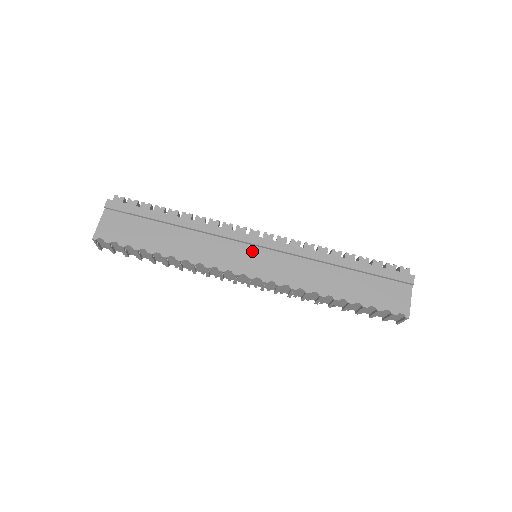
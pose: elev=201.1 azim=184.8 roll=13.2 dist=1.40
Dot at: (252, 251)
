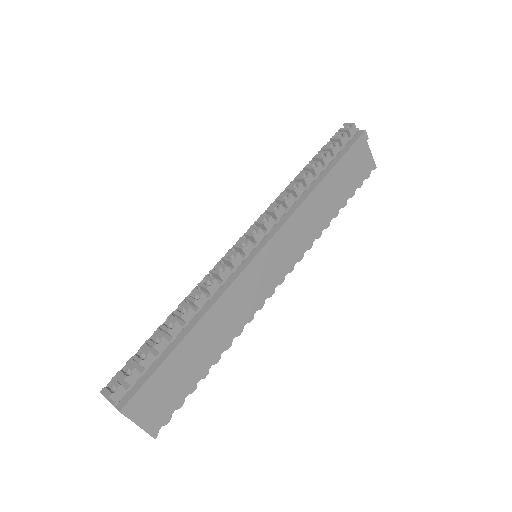
Dot at: (265, 265)
